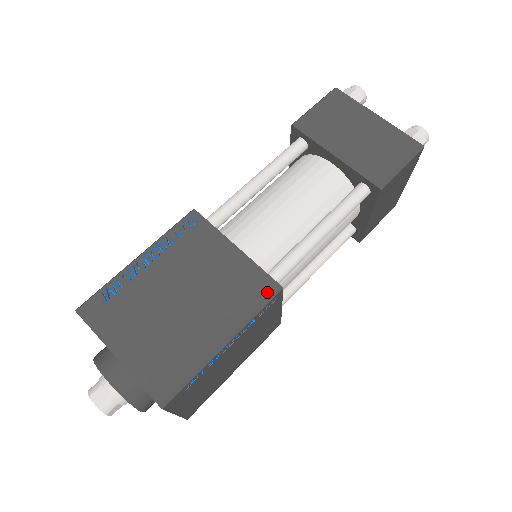
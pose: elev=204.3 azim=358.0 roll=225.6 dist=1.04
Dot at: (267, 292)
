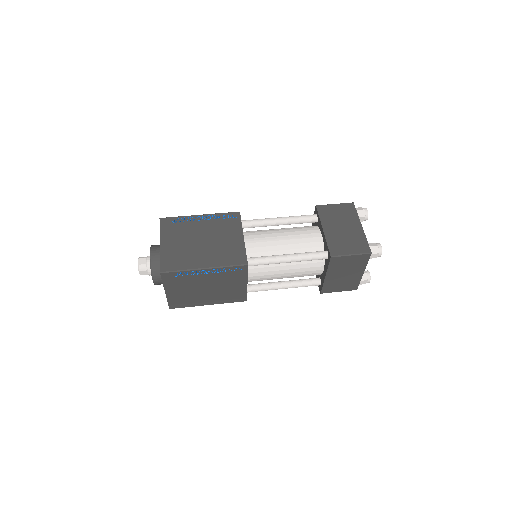
Dot at: (240, 262)
